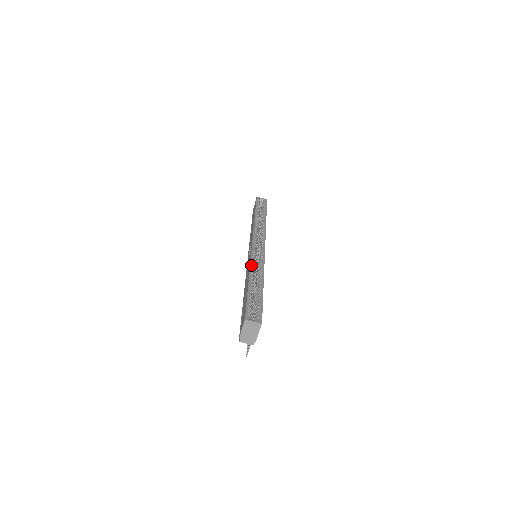
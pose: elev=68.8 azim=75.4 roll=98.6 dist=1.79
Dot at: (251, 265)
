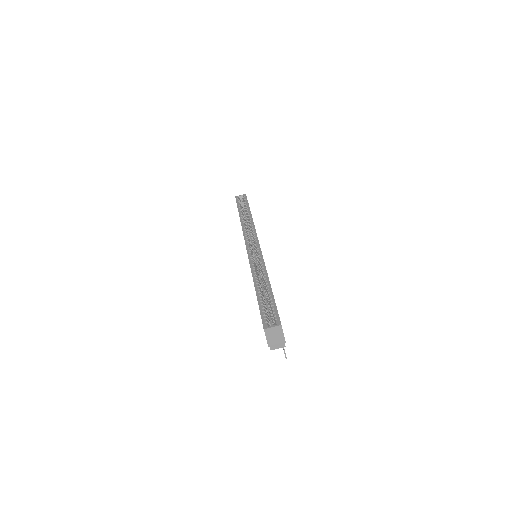
Dot at: (252, 270)
